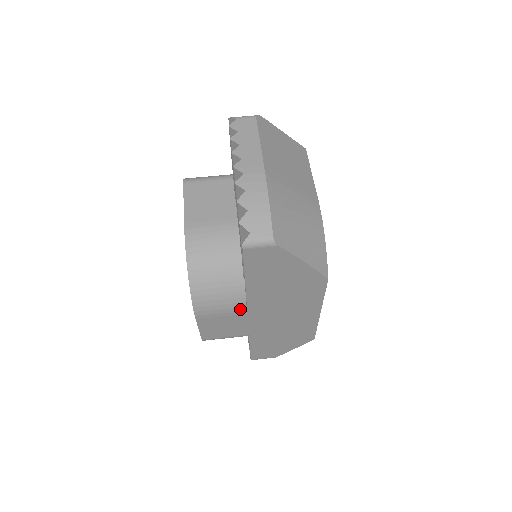
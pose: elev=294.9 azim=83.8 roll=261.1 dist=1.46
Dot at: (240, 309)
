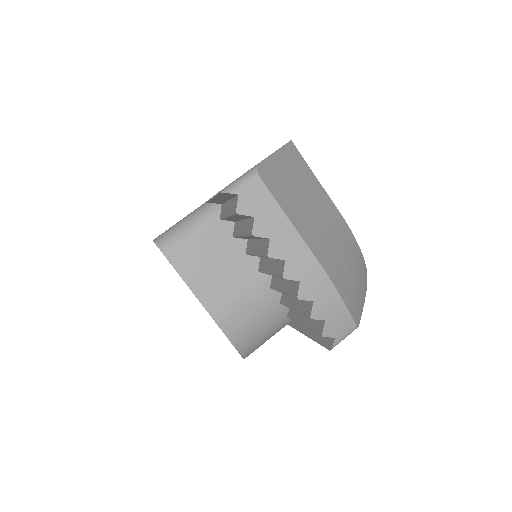
Dot at: occluded
